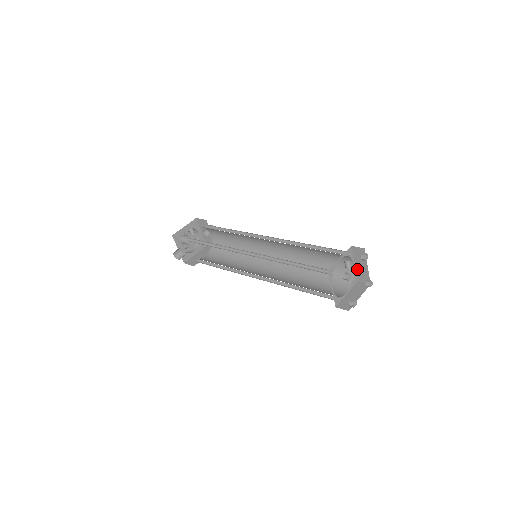
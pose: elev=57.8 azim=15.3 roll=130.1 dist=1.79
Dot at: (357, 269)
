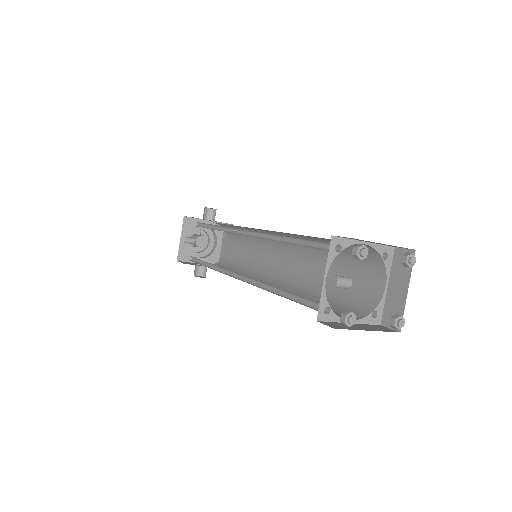
Dot at: (375, 243)
